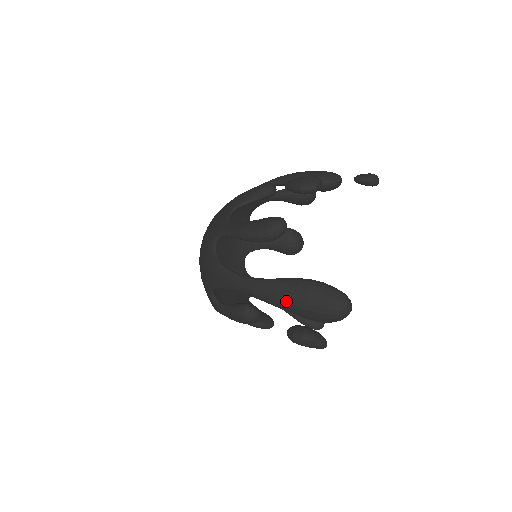
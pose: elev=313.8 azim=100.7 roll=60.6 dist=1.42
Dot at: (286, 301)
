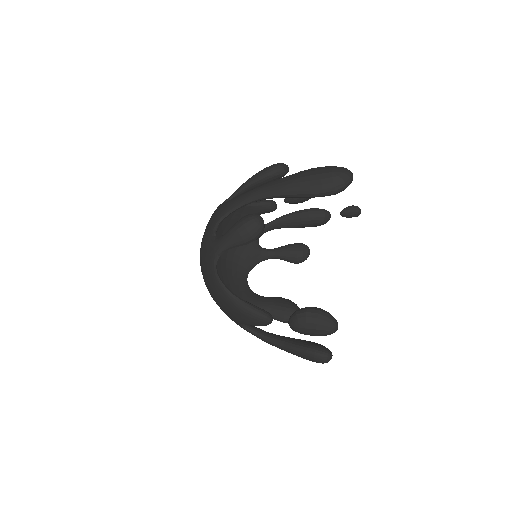
Dot at: (292, 178)
